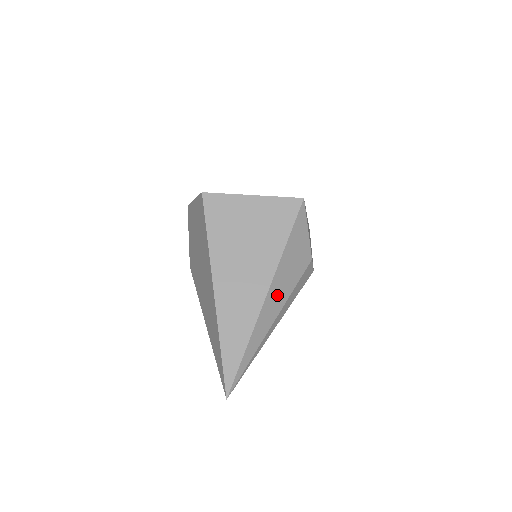
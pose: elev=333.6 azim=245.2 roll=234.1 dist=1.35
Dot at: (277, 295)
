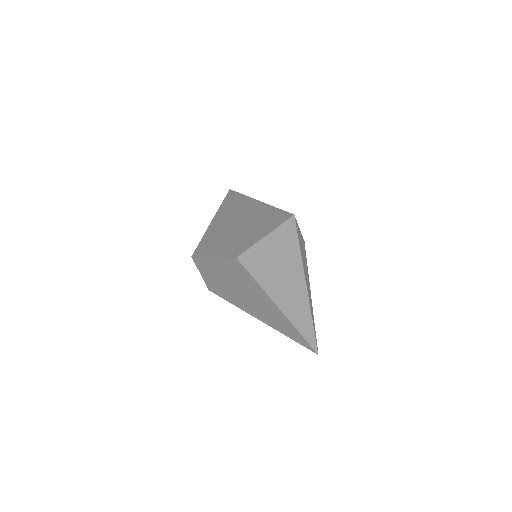
Dot at: (307, 281)
